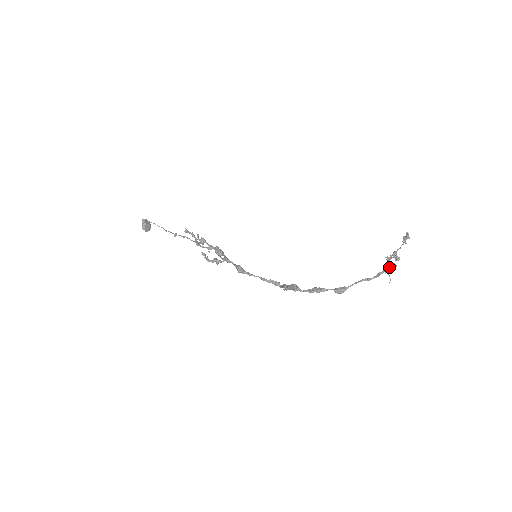
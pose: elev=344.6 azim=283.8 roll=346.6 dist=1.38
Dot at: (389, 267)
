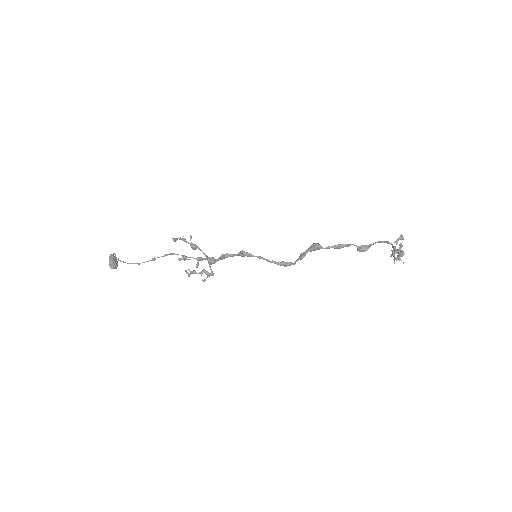
Dot at: (398, 252)
